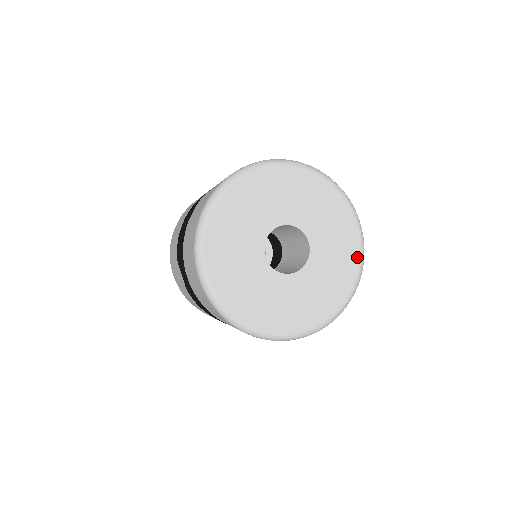
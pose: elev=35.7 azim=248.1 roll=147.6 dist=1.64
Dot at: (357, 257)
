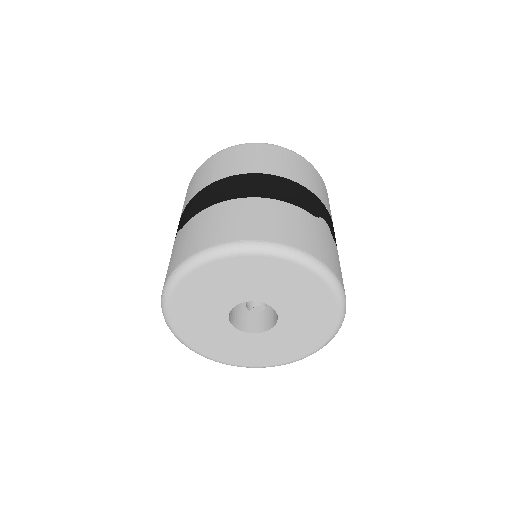
Dot at: (333, 306)
